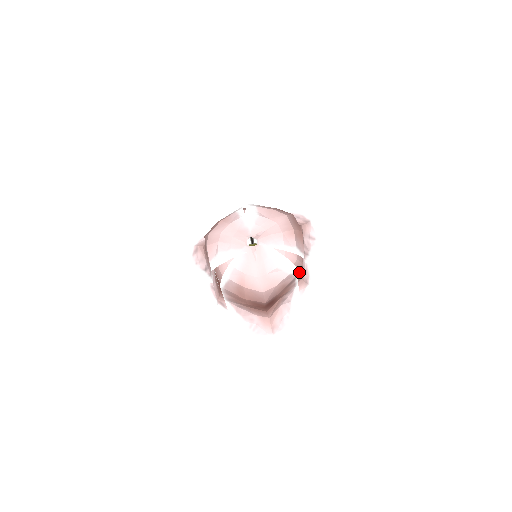
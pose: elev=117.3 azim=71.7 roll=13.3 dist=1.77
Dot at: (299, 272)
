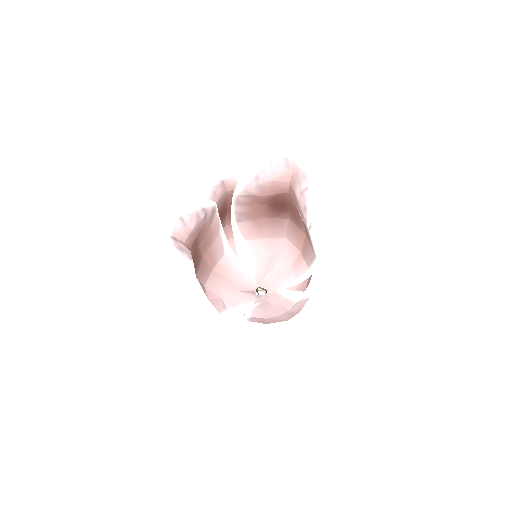
Dot at: occluded
